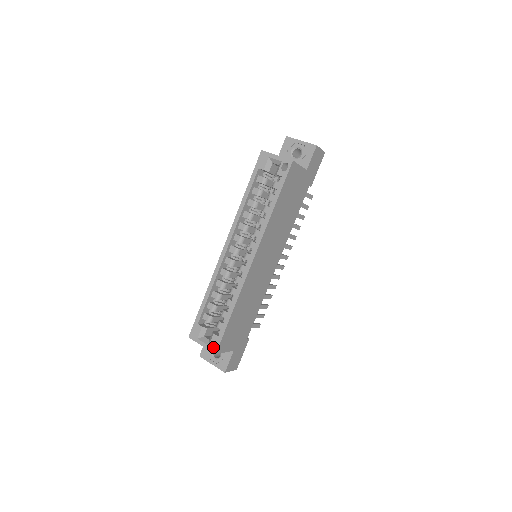
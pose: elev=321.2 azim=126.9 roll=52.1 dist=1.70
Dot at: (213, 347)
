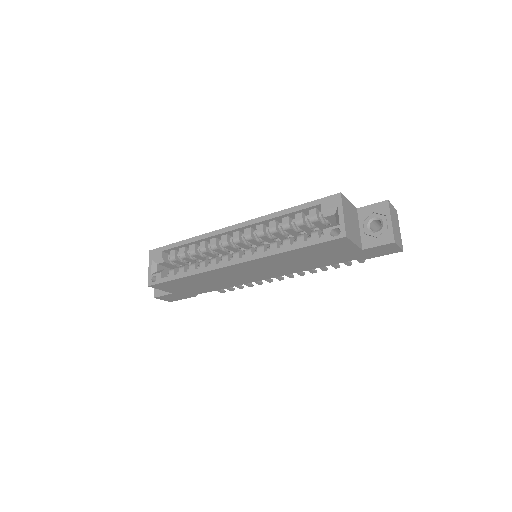
Dot at: (152, 280)
